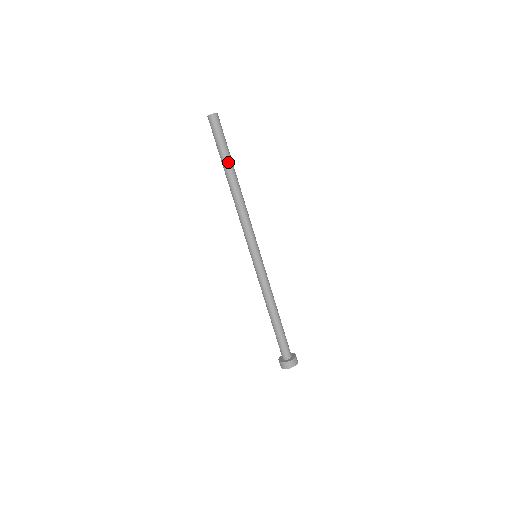
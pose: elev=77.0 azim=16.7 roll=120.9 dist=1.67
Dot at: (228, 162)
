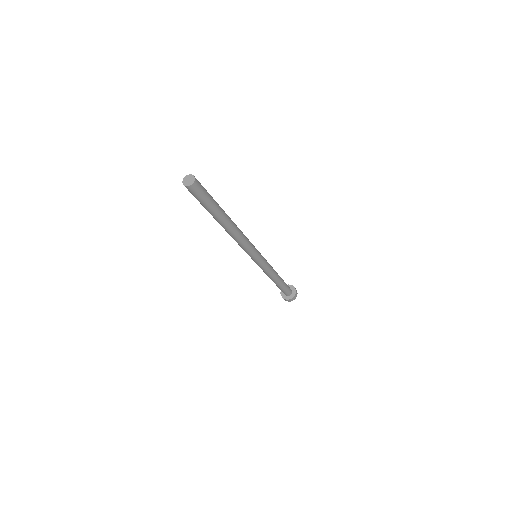
Dot at: (215, 216)
